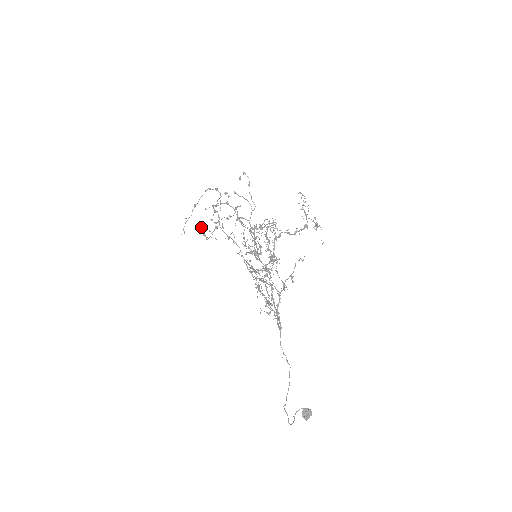
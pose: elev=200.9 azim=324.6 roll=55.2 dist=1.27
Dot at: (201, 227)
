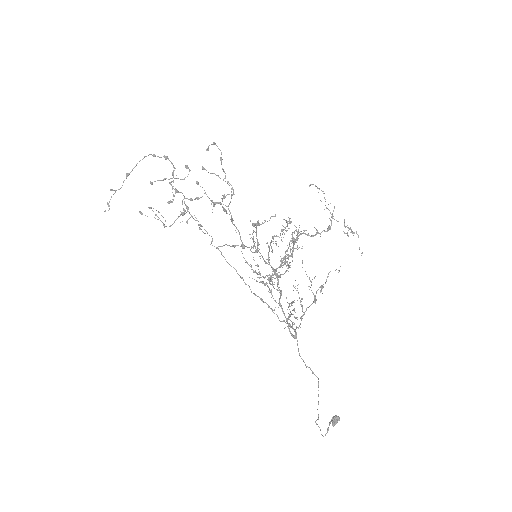
Dot at: (149, 208)
